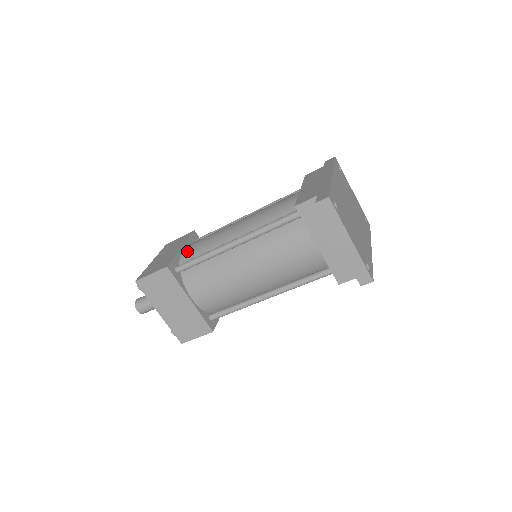
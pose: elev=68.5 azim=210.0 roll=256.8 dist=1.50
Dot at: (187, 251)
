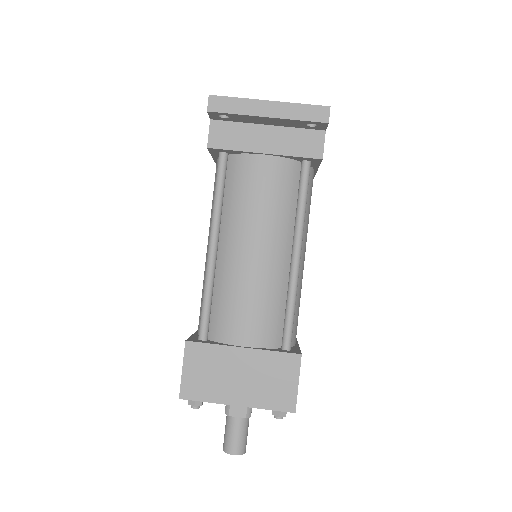
Dot at: occluded
